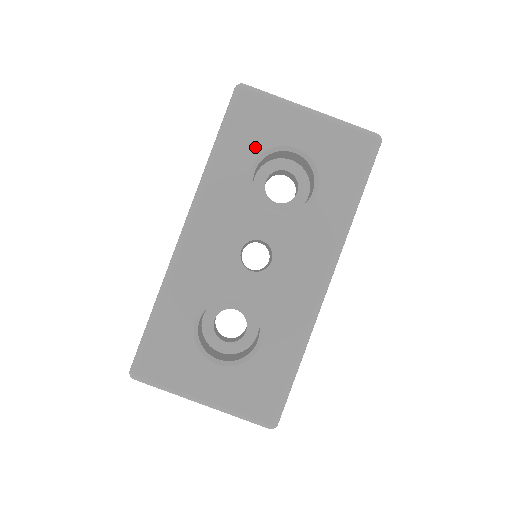
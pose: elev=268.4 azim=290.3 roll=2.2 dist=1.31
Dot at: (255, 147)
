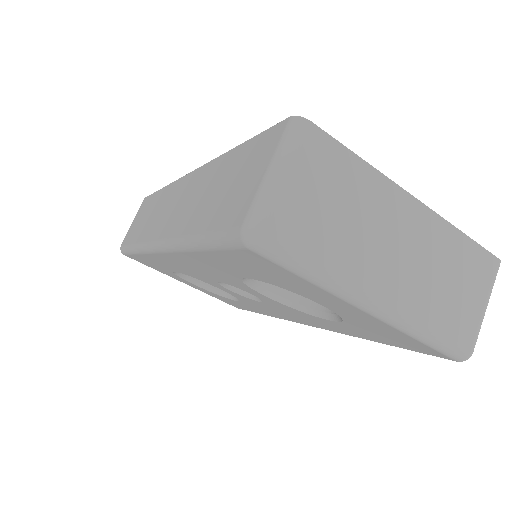
Dot at: (258, 277)
